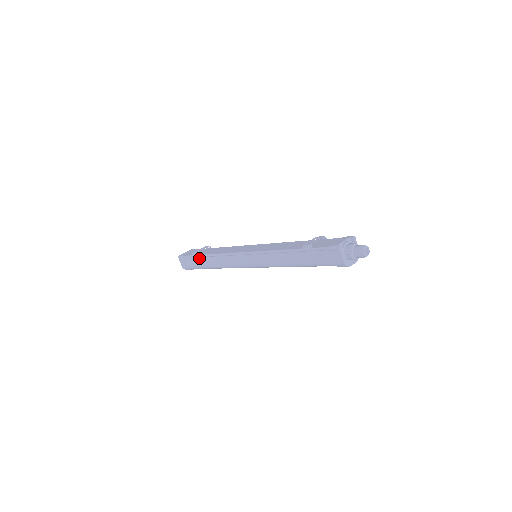
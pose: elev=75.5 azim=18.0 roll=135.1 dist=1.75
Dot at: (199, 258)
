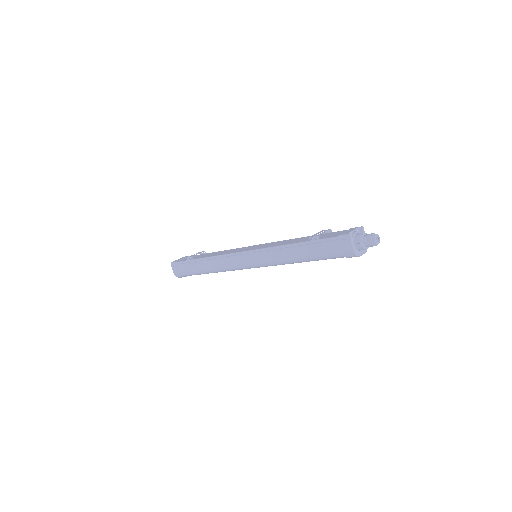
Dot at: (194, 263)
